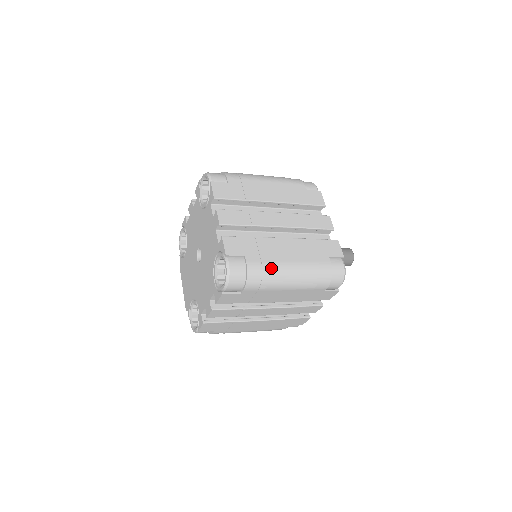
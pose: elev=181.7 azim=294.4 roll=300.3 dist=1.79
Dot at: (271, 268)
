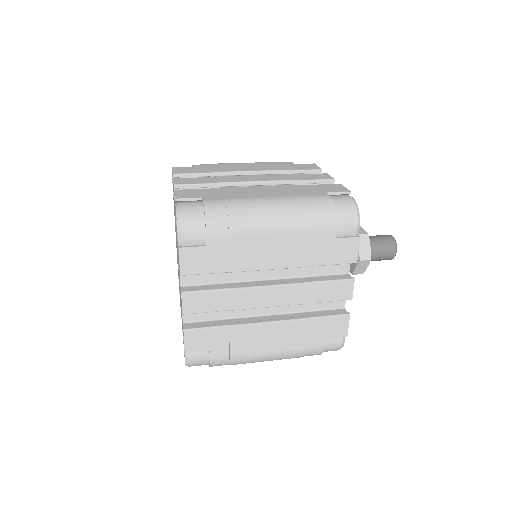
Dot at: (241, 360)
